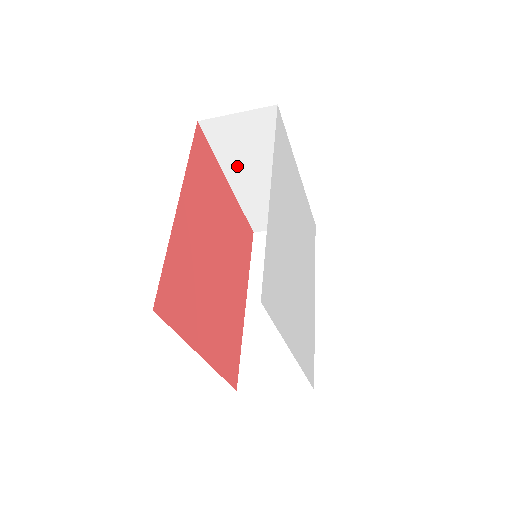
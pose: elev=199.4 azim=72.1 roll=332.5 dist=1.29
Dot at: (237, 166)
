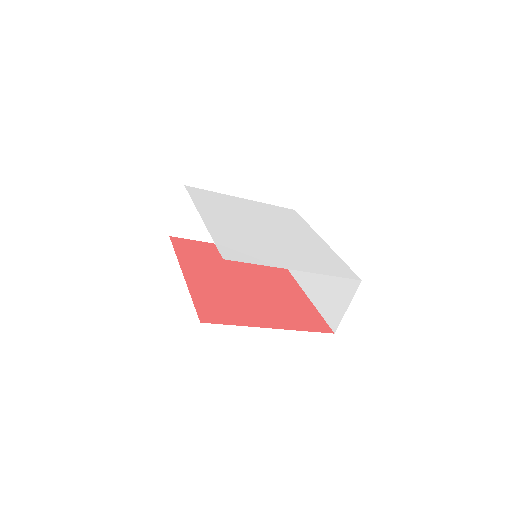
Dot at: occluded
